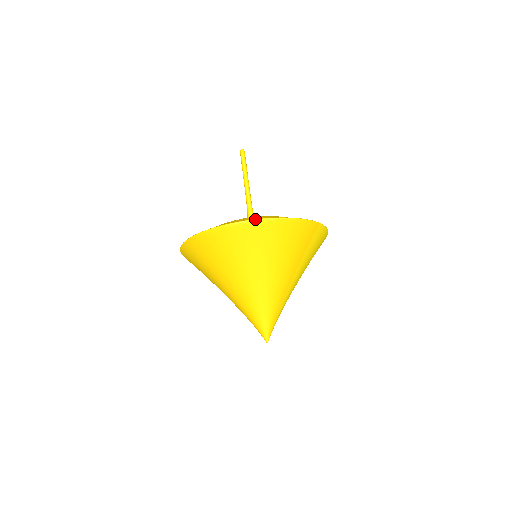
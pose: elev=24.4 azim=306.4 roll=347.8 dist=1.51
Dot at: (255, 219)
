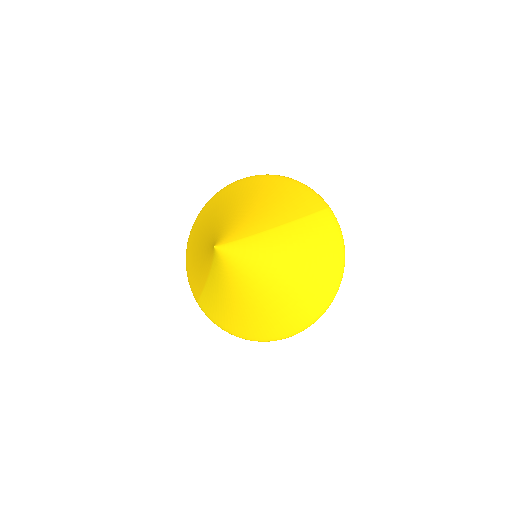
Dot at: (265, 175)
